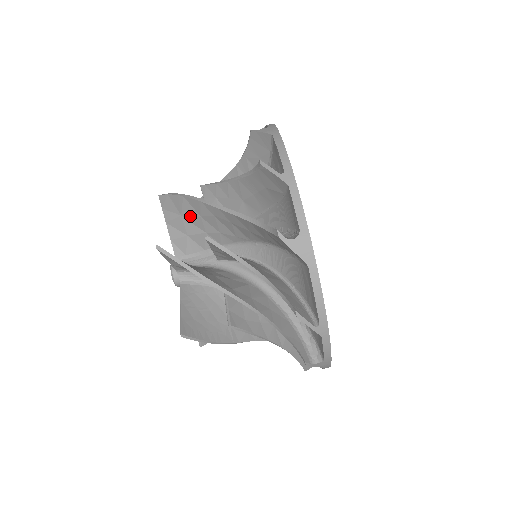
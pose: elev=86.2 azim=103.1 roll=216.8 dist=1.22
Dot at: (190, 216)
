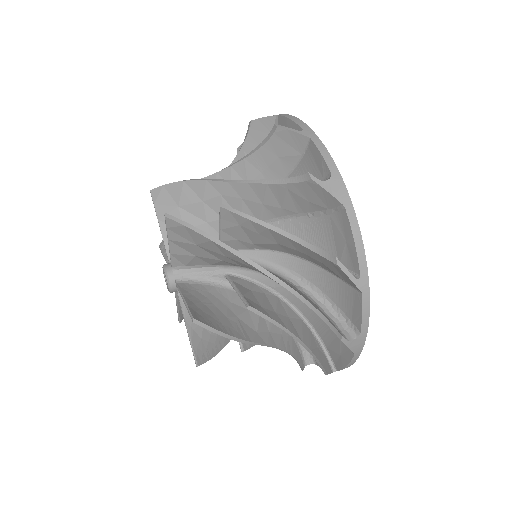
Dot at: occluded
